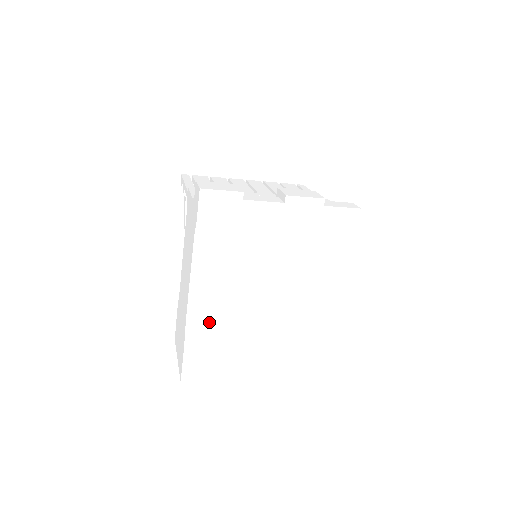
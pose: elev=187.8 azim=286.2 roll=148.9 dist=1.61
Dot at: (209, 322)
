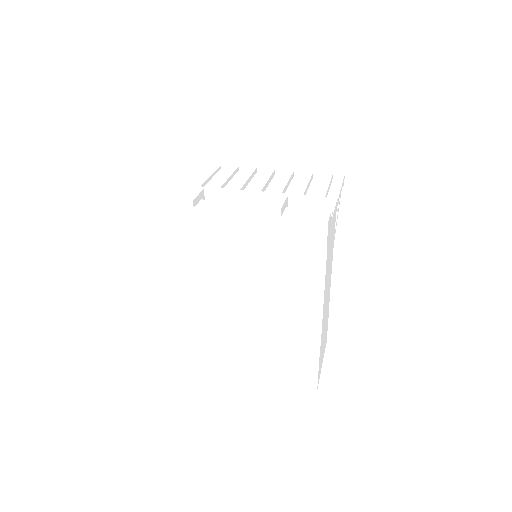
Dot at: (193, 318)
